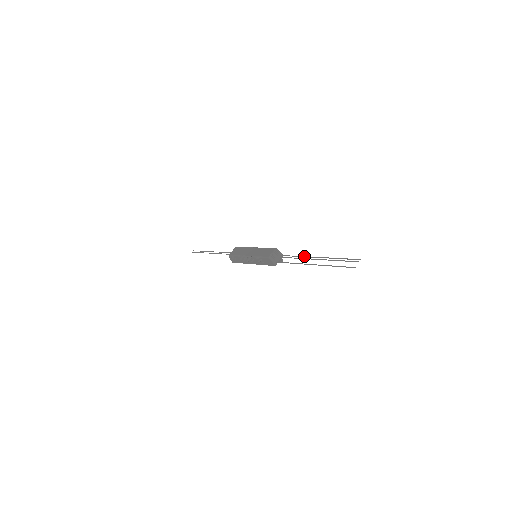
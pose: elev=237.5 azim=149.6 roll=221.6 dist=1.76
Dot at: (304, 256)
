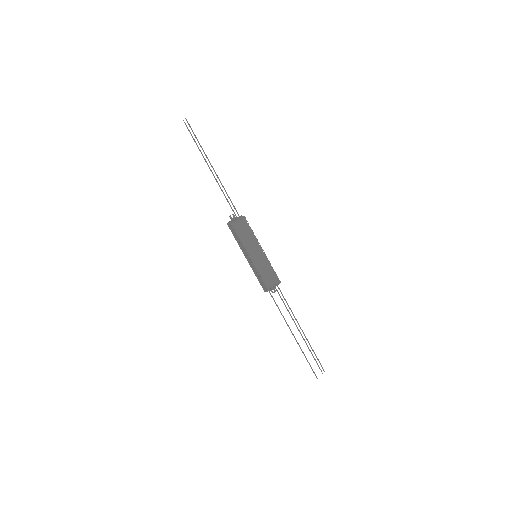
Dot at: occluded
